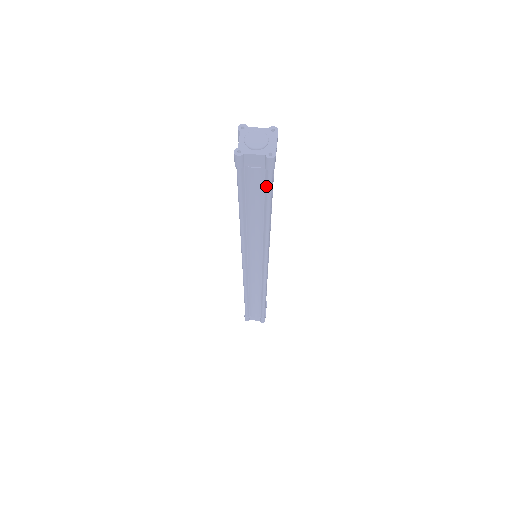
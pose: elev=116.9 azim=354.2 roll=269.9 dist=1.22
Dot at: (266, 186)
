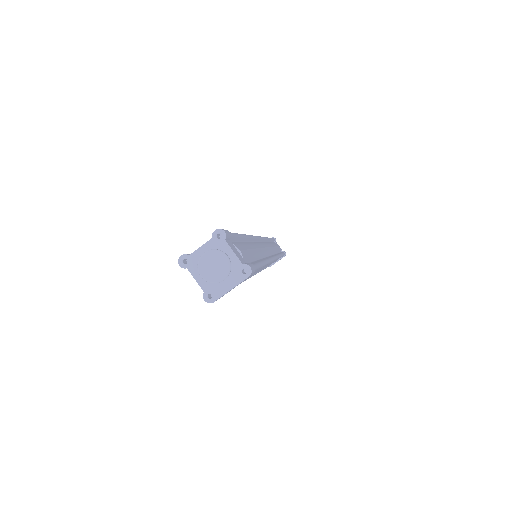
Dot at: occluded
